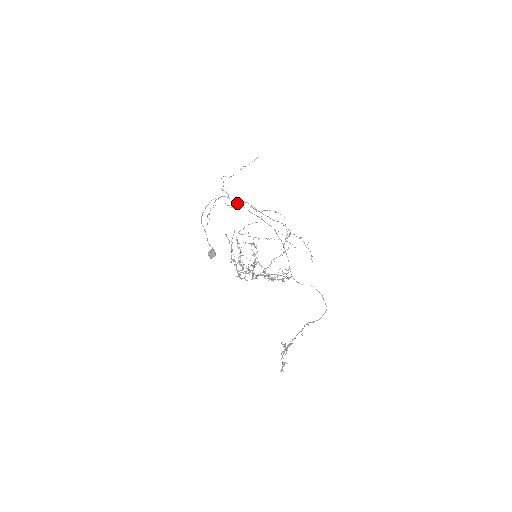
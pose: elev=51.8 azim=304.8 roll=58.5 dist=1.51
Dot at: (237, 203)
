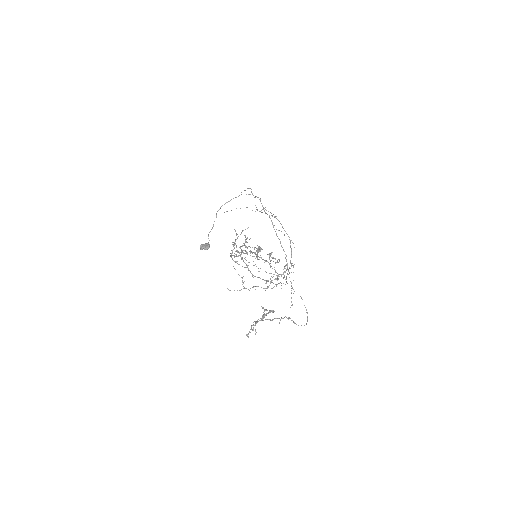
Dot at: occluded
